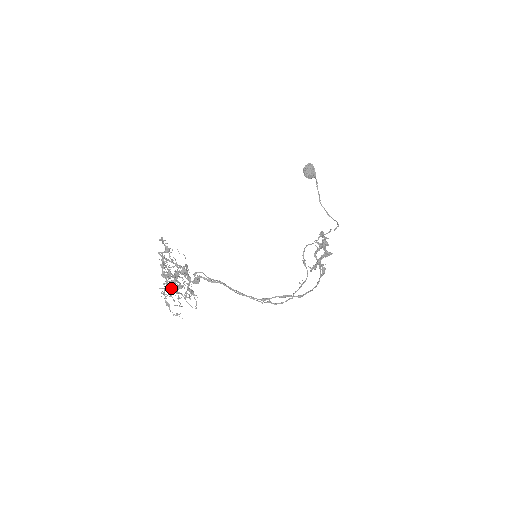
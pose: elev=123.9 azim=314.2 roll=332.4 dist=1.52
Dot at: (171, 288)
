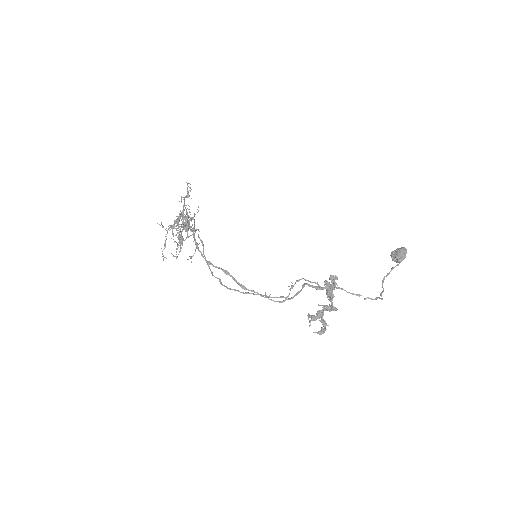
Dot at: (171, 227)
